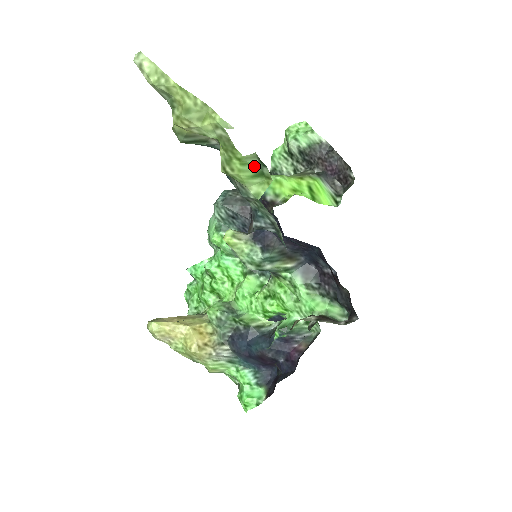
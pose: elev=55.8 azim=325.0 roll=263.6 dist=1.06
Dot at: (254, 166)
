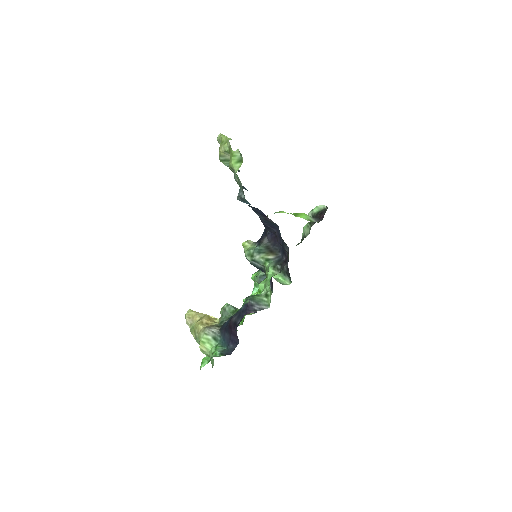
Dot at: (238, 157)
